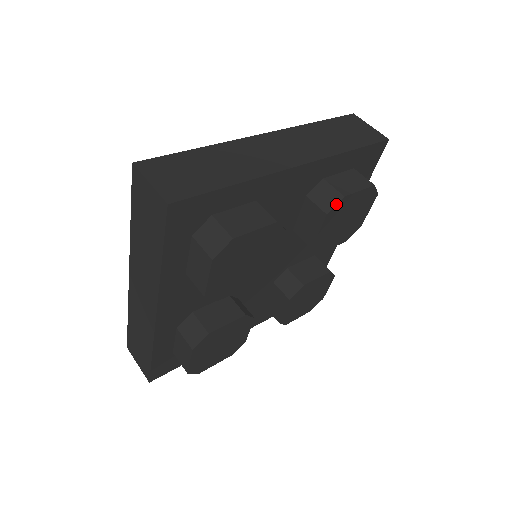
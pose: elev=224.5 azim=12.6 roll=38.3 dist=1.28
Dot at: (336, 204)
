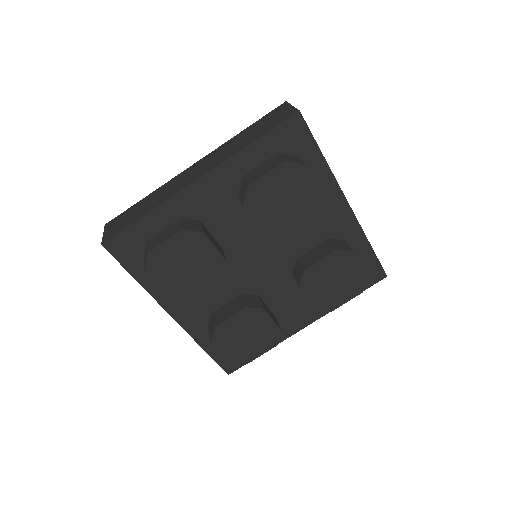
Dot at: (347, 250)
